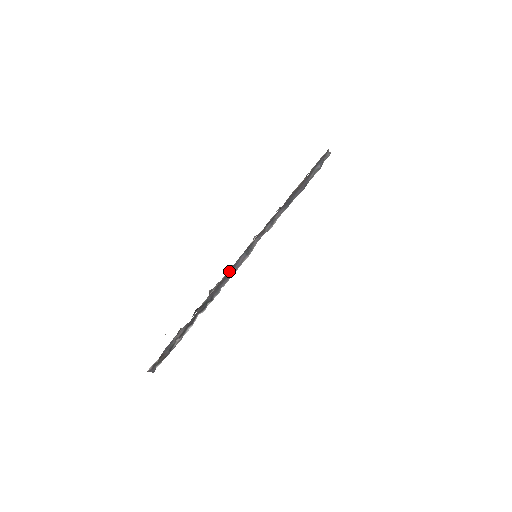
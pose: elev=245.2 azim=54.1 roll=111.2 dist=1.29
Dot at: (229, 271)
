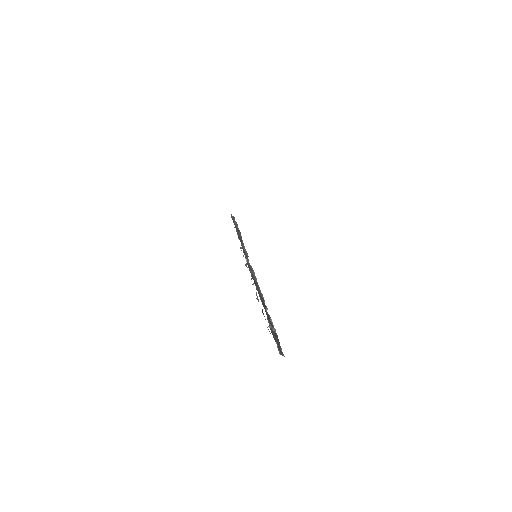
Dot at: occluded
